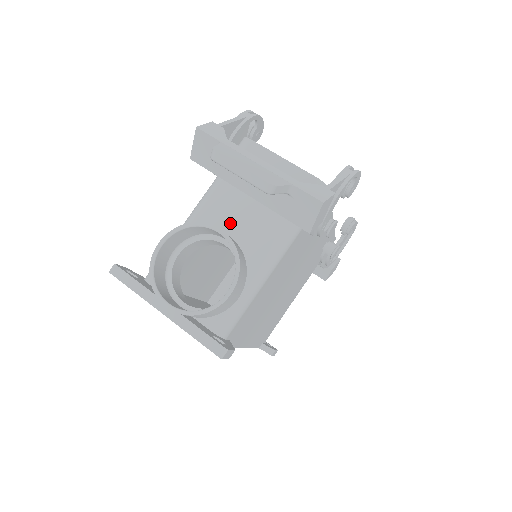
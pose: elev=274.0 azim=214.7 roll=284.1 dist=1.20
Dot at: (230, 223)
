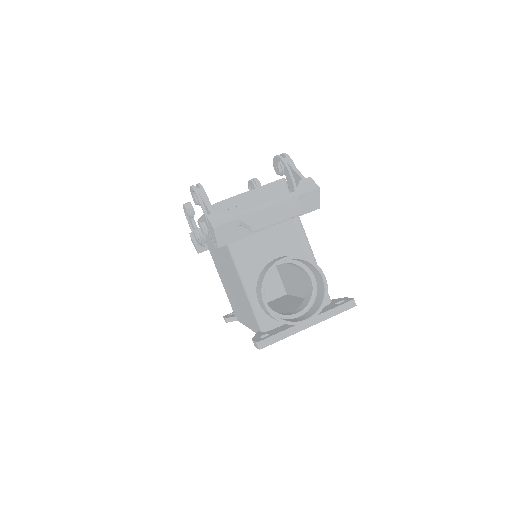
Dot at: (269, 252)
